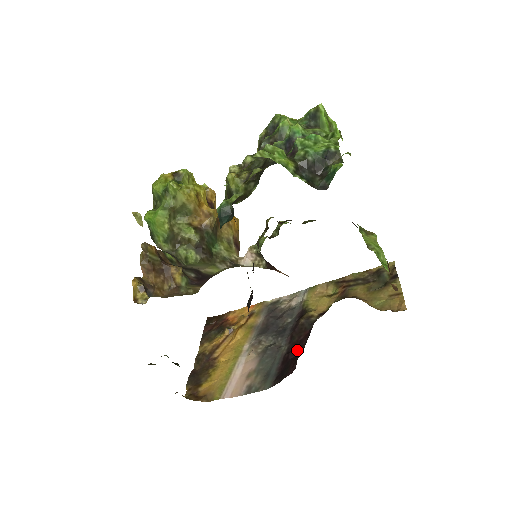
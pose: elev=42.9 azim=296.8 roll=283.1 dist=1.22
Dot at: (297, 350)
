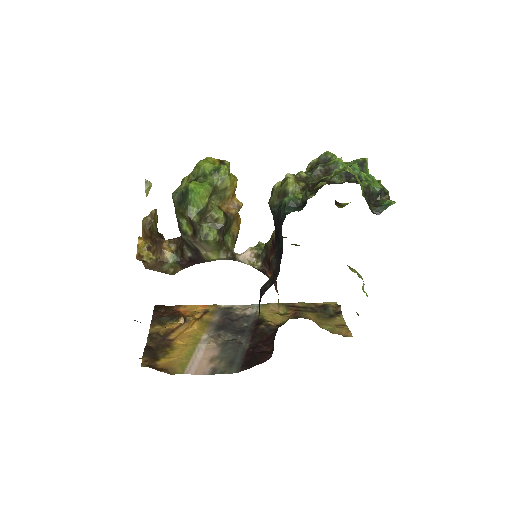
Dot at: (263, 347)
